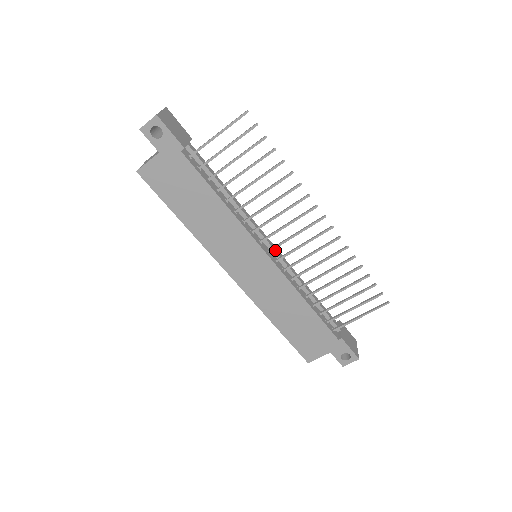
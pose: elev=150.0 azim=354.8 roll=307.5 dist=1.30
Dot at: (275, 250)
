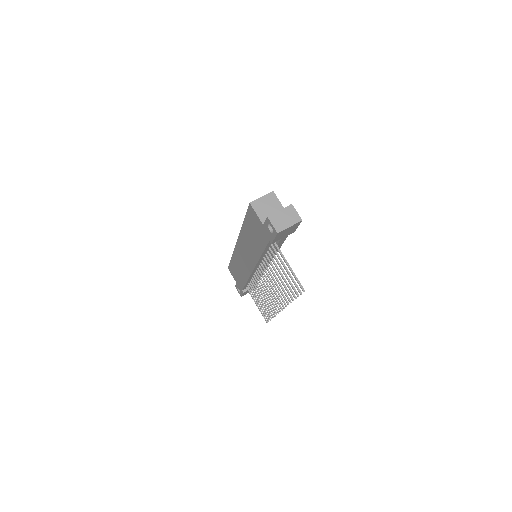
Dot at: occluded
